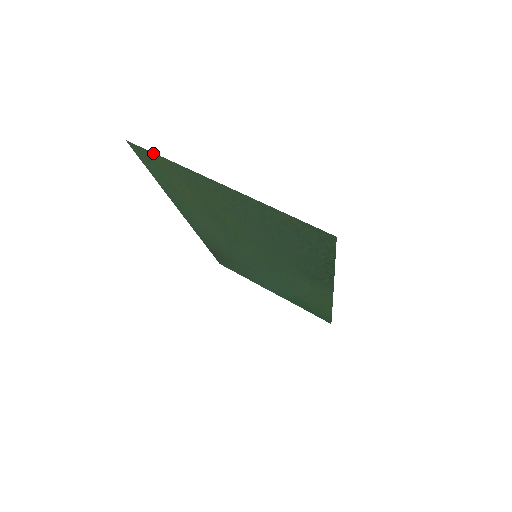
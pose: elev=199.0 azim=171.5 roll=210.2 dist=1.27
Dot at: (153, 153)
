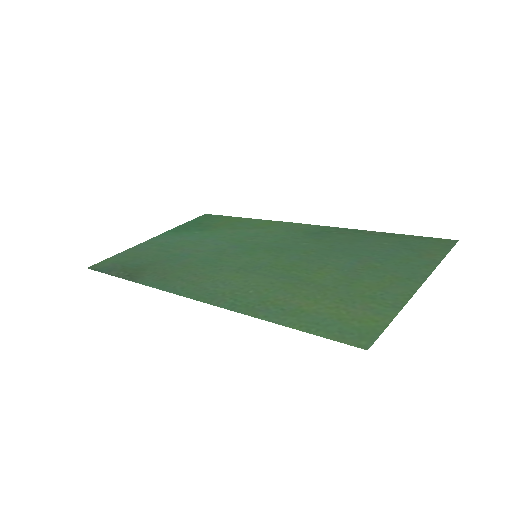
Dot at: (384, 328)
